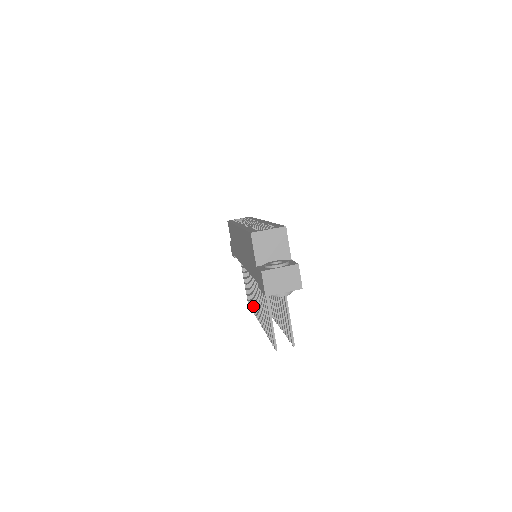
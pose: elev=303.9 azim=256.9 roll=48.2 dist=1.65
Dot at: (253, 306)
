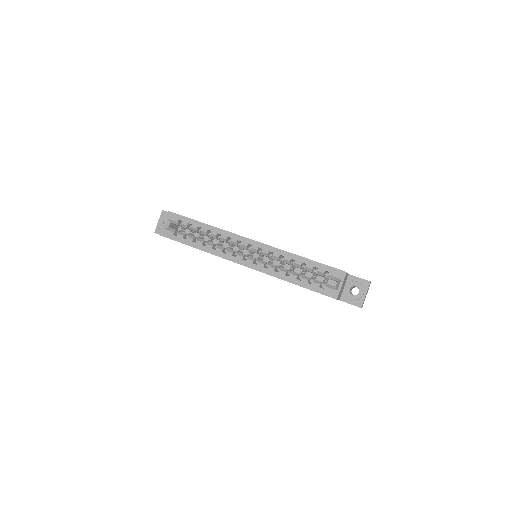
Dot at: occluded
